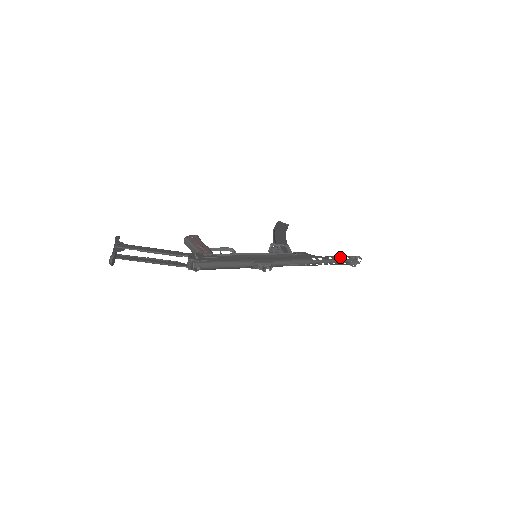
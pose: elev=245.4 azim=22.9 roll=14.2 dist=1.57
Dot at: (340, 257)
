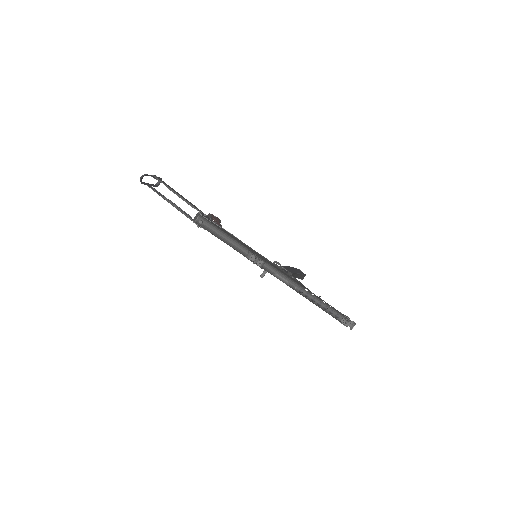
Dot at: (334, 308)
